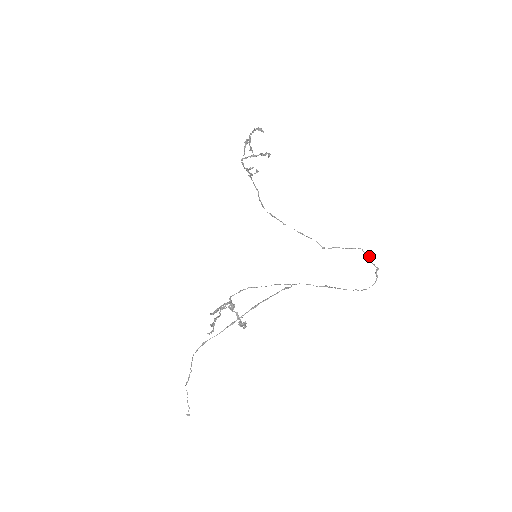
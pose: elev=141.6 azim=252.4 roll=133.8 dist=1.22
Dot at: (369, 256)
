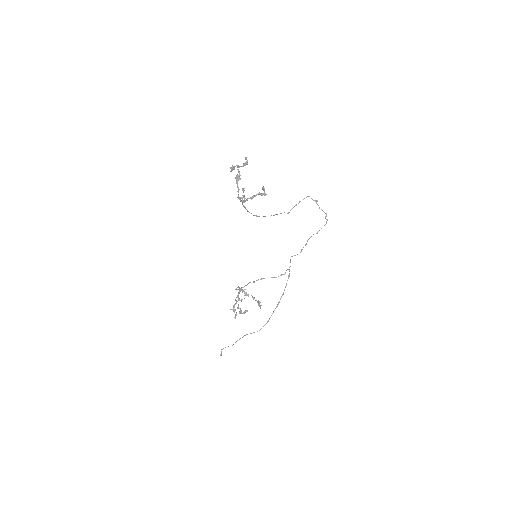
Dot at: occluded
